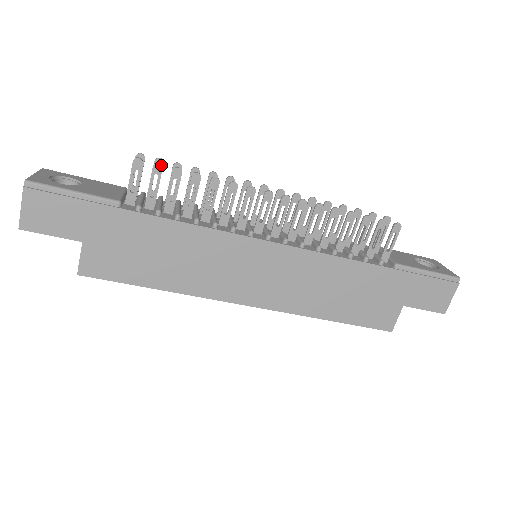
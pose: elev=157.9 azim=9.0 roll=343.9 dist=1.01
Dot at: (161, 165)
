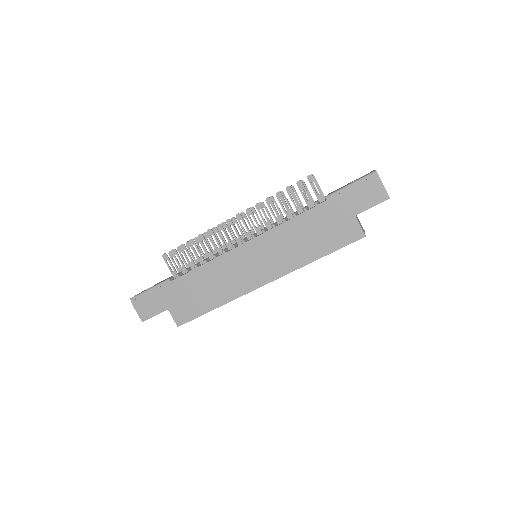
Dot at: (174, 249)
